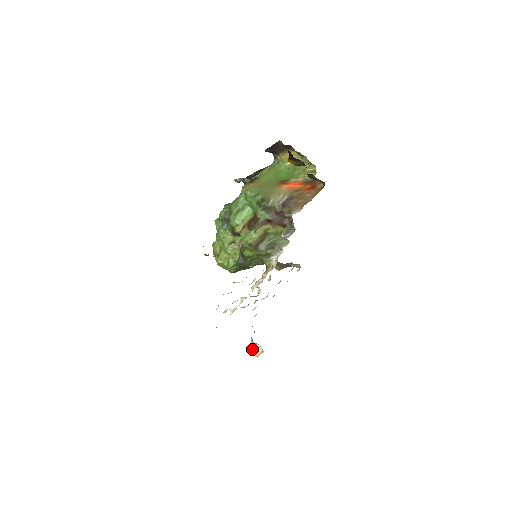
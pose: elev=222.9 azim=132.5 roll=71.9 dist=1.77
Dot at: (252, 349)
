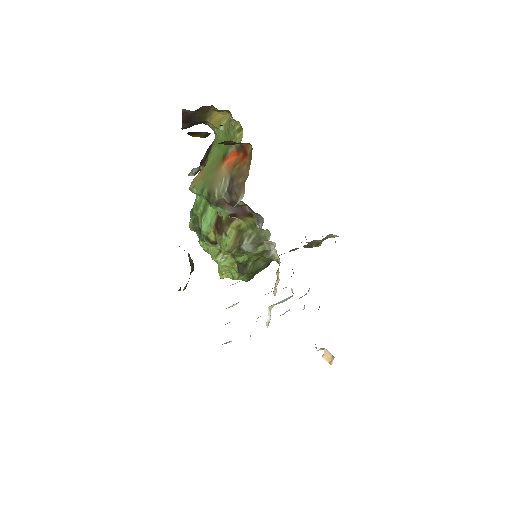
Dot at: (322, 355)
